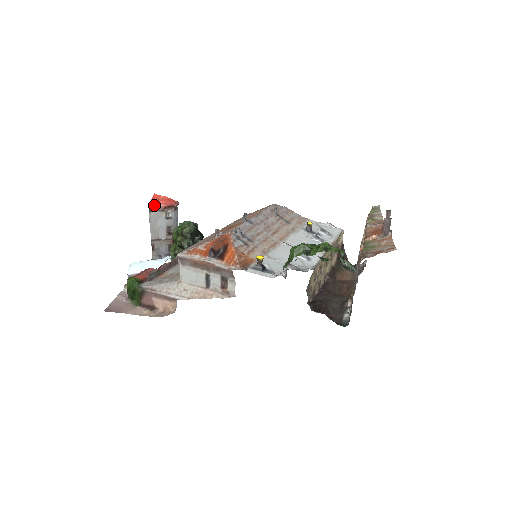
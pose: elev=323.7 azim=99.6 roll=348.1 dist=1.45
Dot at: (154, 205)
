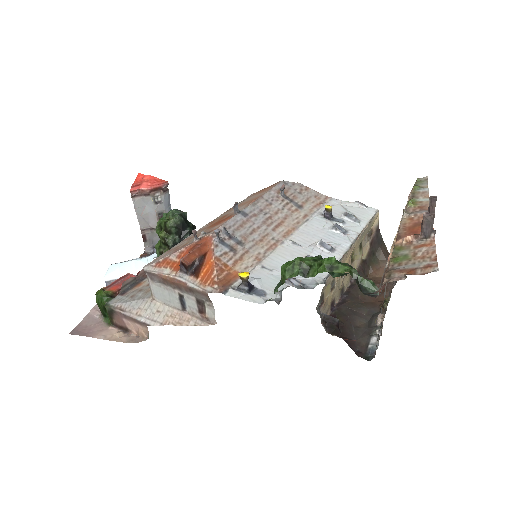
Dot at: (137, 189)
